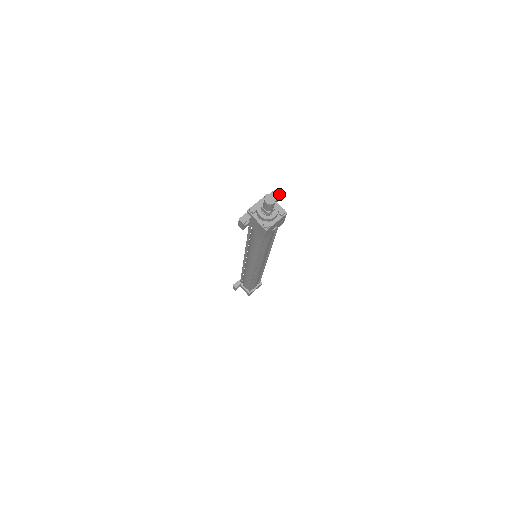
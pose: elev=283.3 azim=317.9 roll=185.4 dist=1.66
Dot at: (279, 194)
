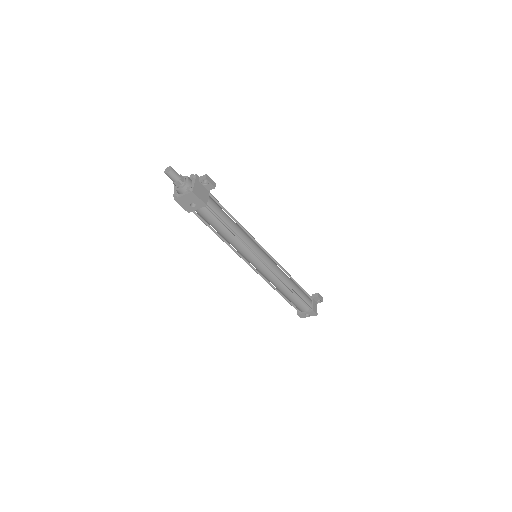
Dot at: (205, 178)
